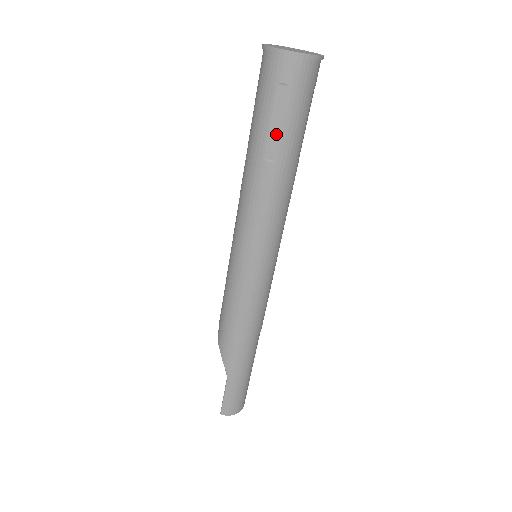
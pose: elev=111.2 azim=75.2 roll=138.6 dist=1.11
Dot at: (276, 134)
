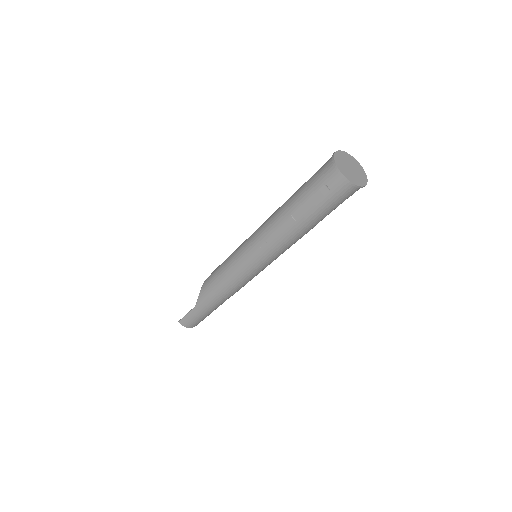
Dot at: (306, 208)
